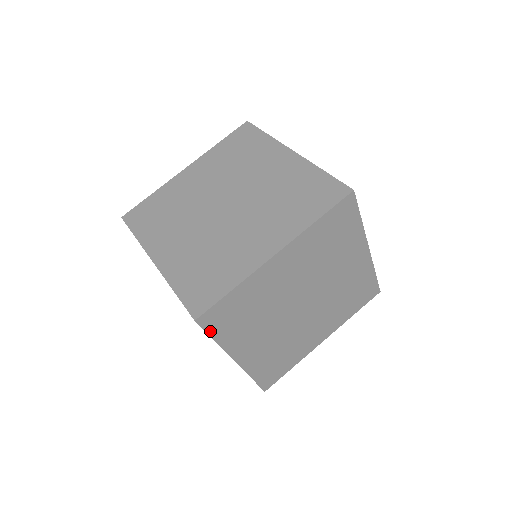
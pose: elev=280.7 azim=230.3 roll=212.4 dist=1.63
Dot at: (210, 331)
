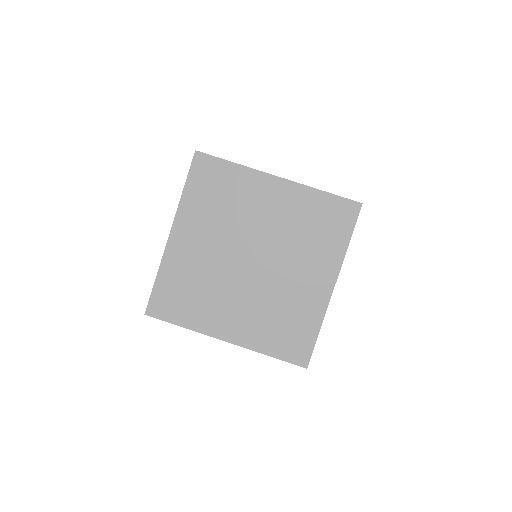
Dot at: occluded
